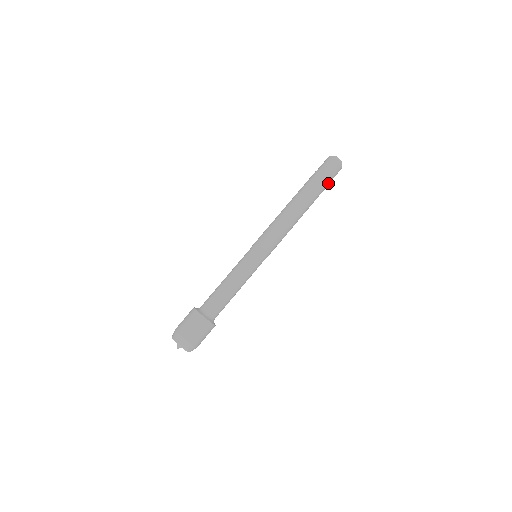
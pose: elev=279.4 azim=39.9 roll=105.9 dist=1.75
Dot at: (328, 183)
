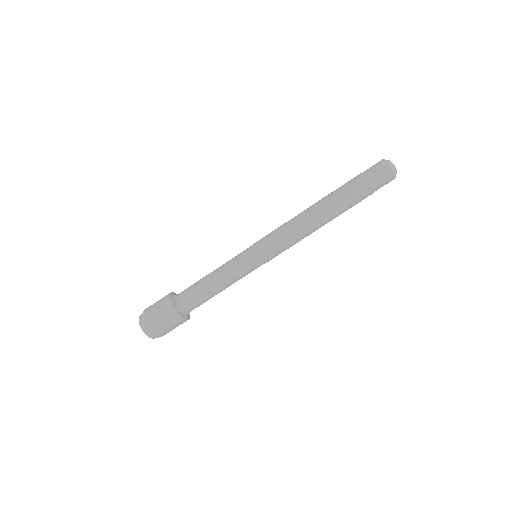
Dot at: (370, 194)
